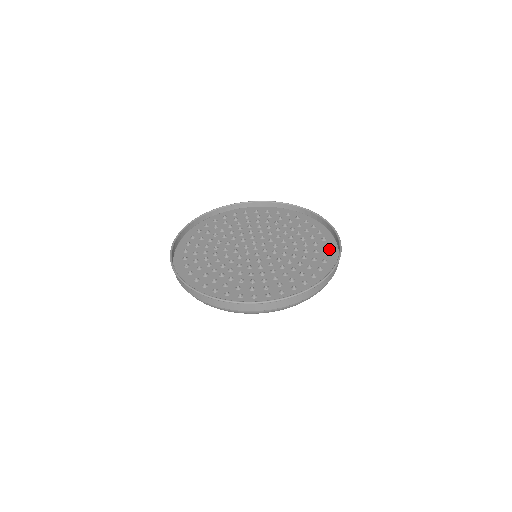
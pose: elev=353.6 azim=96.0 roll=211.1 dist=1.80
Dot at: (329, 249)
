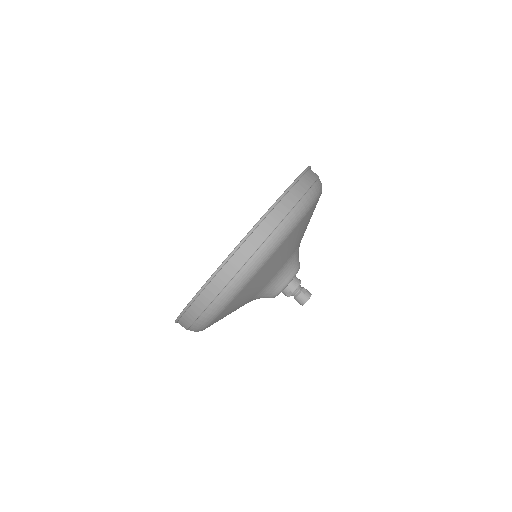
Dot at: occluded
